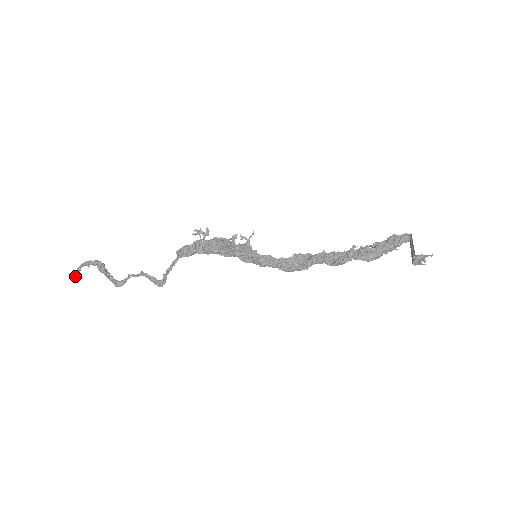
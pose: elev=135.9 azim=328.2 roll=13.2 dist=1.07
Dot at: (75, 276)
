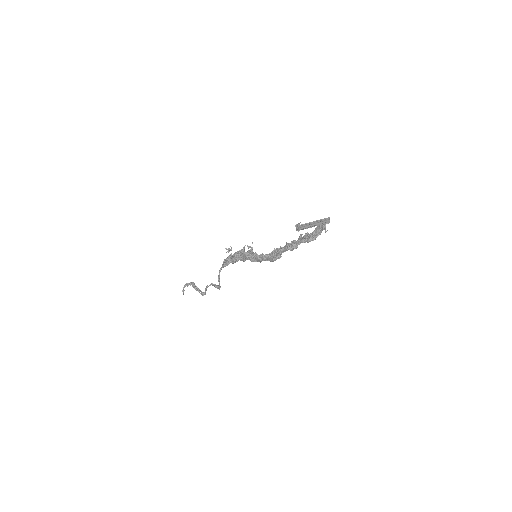
Dot at: (183, 294)
